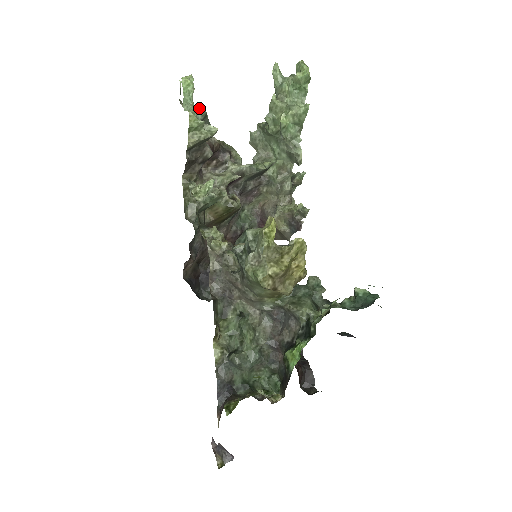
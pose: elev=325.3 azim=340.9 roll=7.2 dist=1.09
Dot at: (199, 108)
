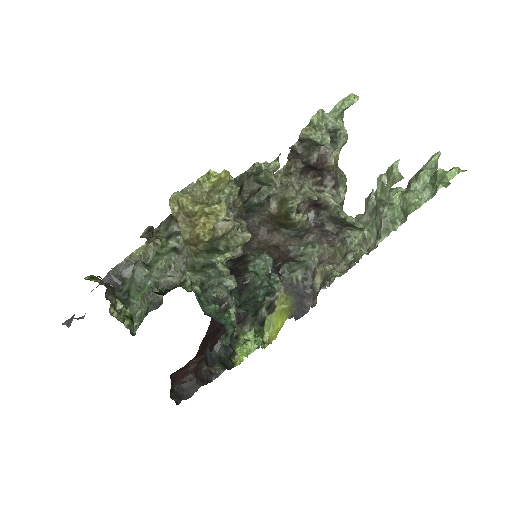
Dot at: (342, 125)
